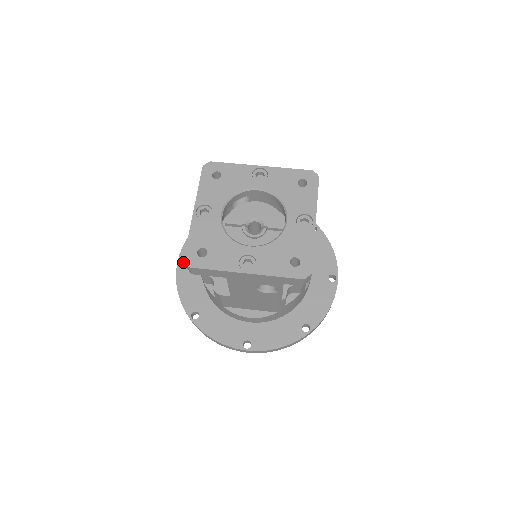
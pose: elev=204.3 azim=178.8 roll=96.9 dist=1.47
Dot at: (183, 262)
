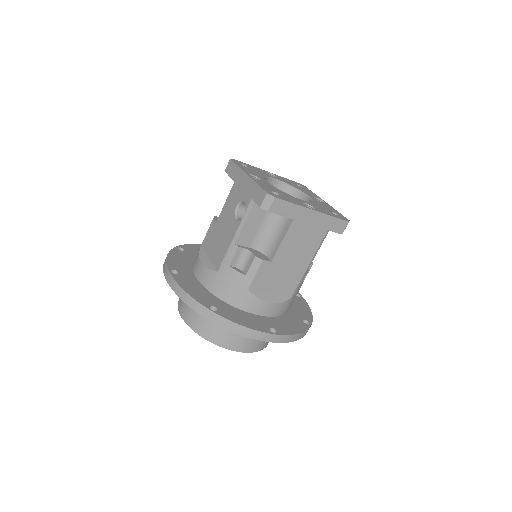
Dot at: occluded
